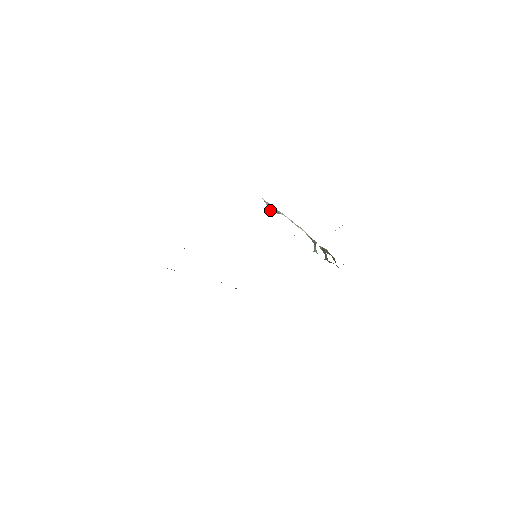
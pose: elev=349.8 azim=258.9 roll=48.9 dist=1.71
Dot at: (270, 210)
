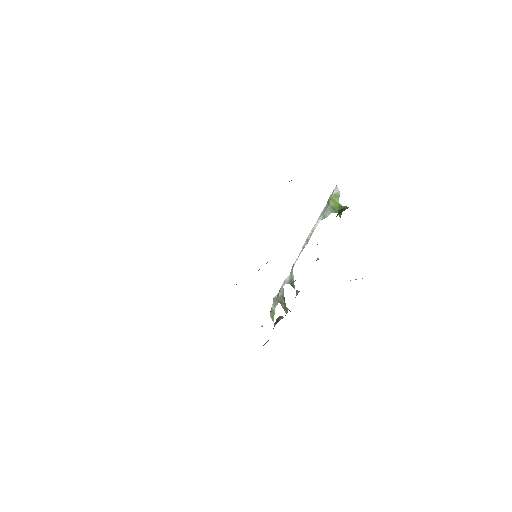
Dot at: (339, 207)
